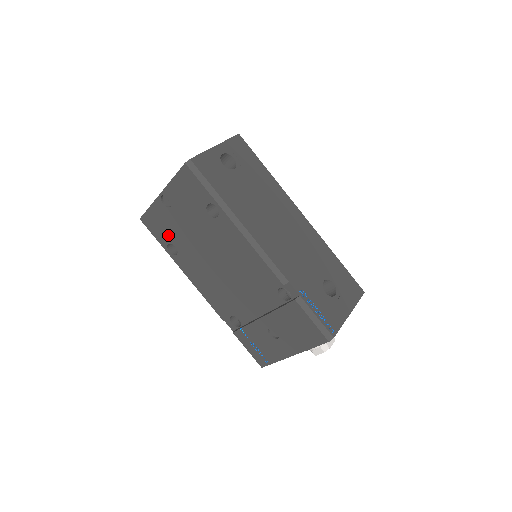
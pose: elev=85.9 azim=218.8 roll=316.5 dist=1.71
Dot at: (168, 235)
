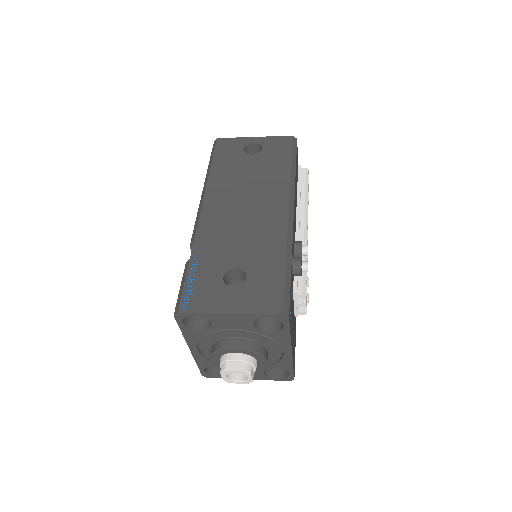
Dot at: occluded
